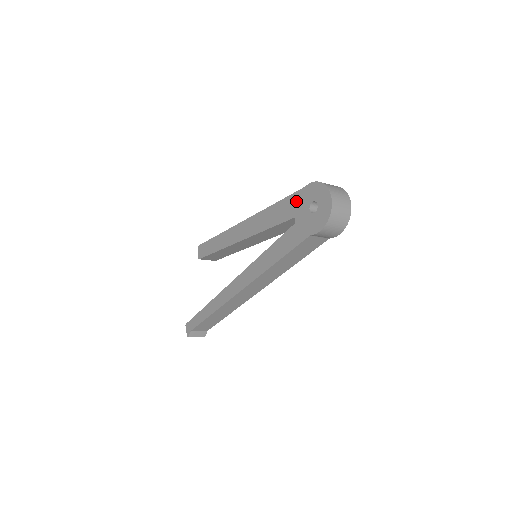
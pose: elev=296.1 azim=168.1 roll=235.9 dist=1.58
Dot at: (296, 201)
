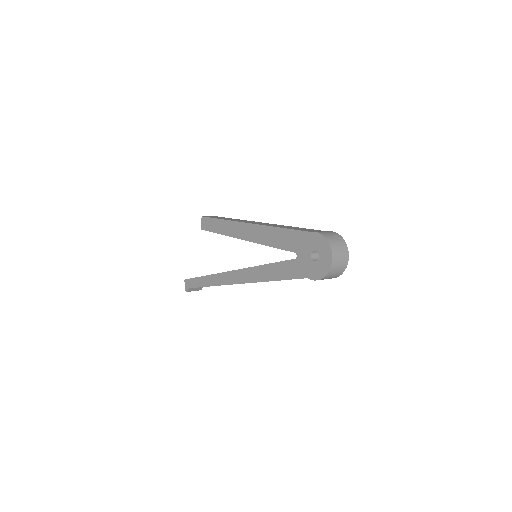
Dot at: (300, 239)
